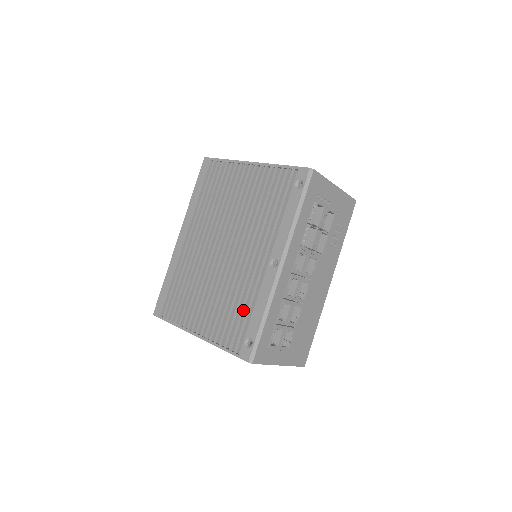
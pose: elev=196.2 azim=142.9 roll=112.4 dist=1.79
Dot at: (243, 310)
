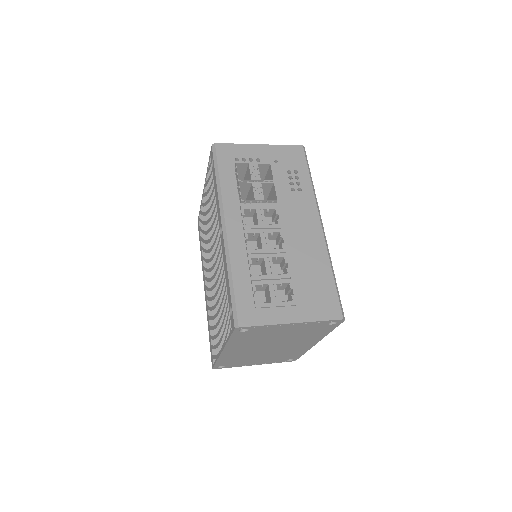
Dot at: (224, 291)
